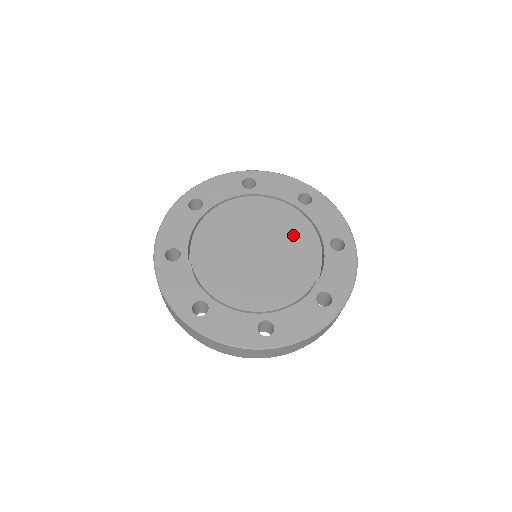
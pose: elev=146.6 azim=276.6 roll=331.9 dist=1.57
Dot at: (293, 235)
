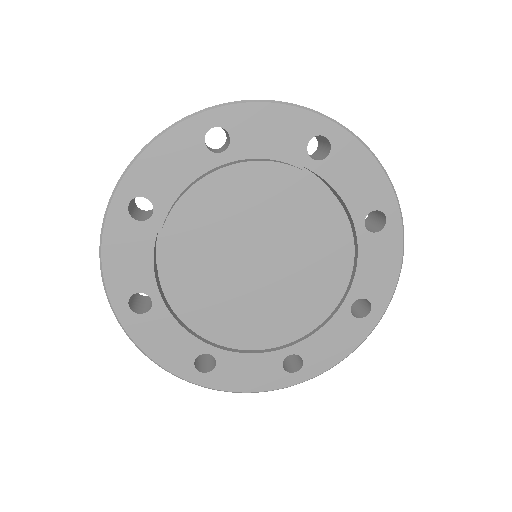
Dot at: (308, 223)
